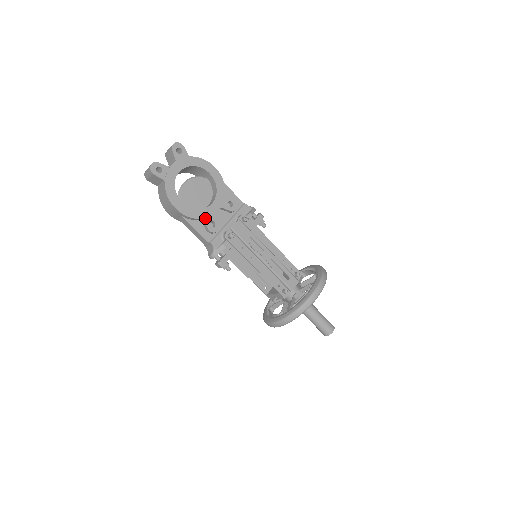
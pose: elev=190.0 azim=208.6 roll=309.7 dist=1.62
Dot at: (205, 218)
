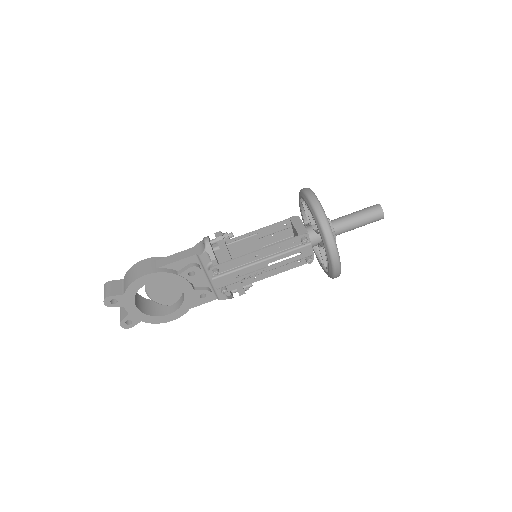
Dot at: (194, 300)
